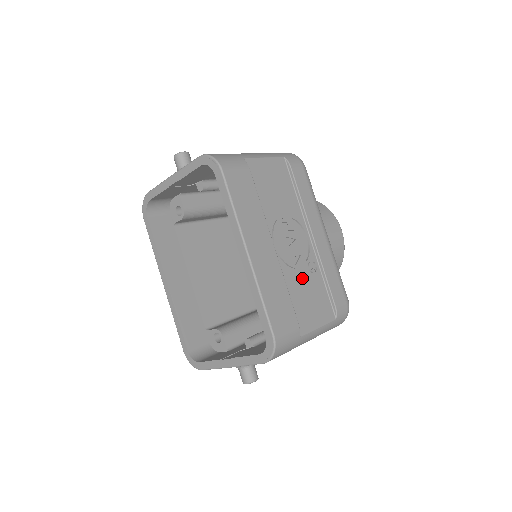
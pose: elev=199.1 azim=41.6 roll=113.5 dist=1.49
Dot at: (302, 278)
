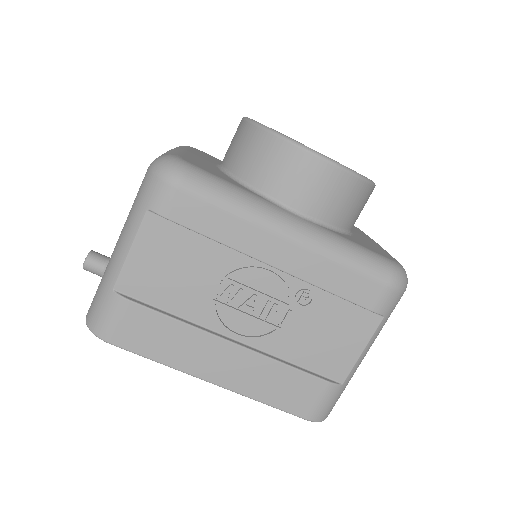
Dot at: (299, 326)
